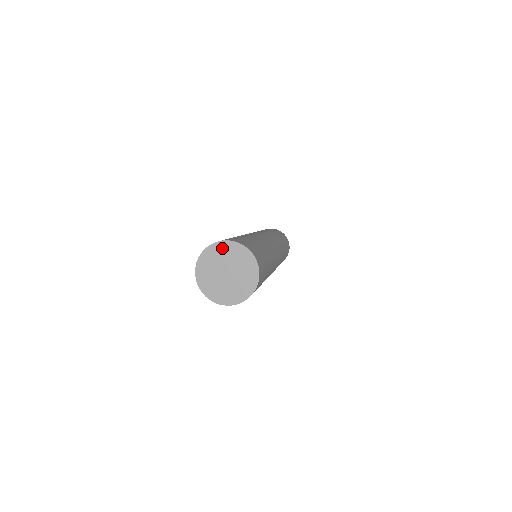
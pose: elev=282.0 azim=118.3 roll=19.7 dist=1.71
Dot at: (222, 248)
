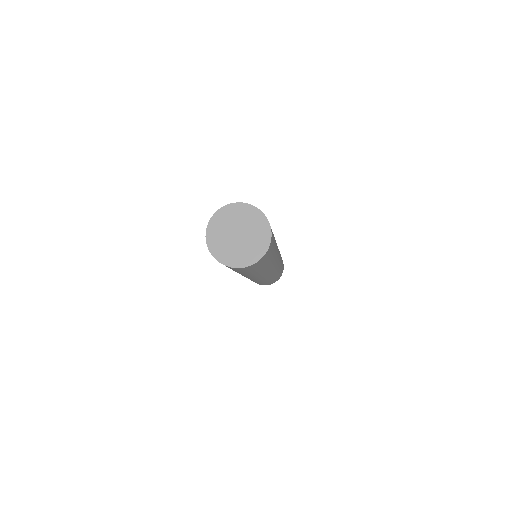
Dot at: (240, 209)
